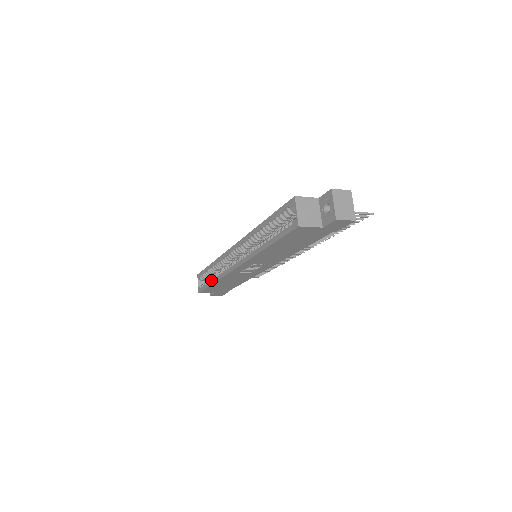
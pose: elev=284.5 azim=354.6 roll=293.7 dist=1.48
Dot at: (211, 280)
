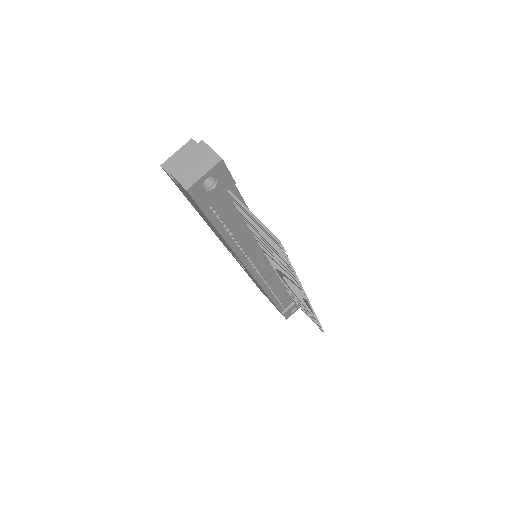
Dot at: occluded
